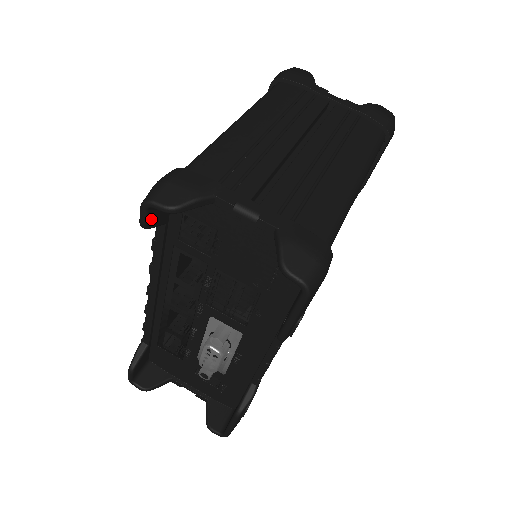
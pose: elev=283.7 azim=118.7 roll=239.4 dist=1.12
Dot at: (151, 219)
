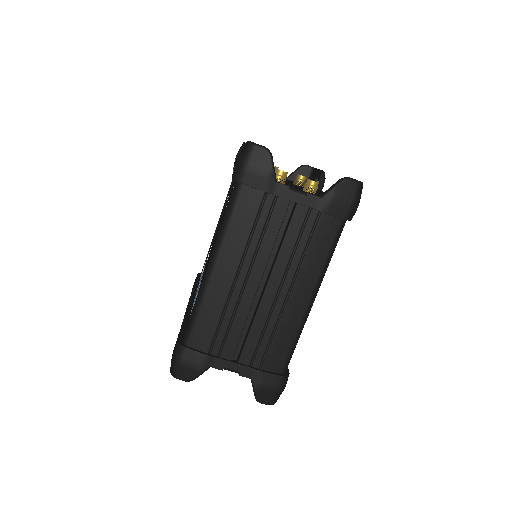
Dot at: occluded
